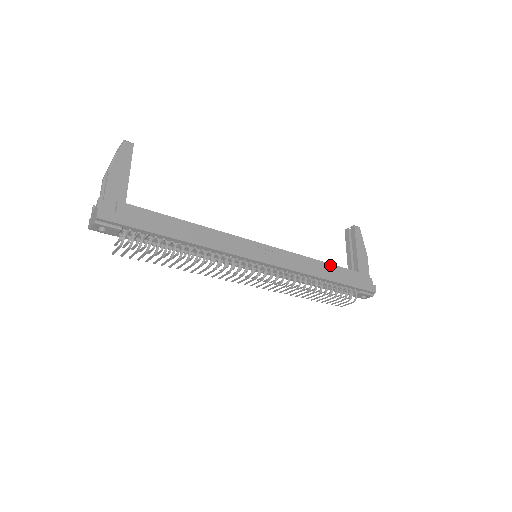
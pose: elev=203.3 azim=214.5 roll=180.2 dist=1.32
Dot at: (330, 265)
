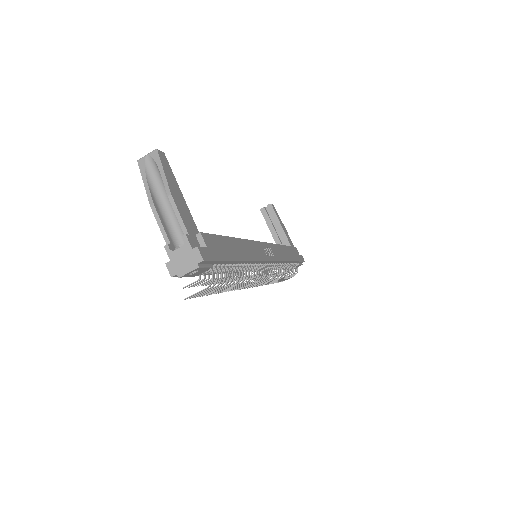
Dot at: (286, 247)
